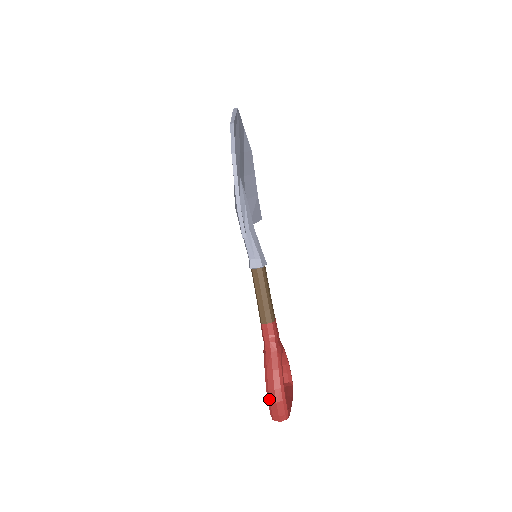
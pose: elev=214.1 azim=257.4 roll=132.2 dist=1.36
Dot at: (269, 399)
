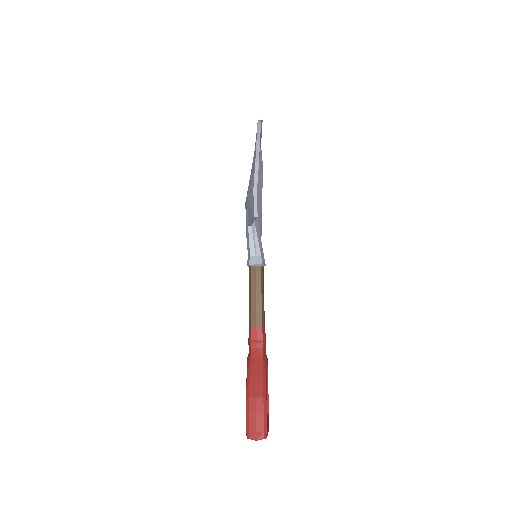
Dot at: (248, 409)
